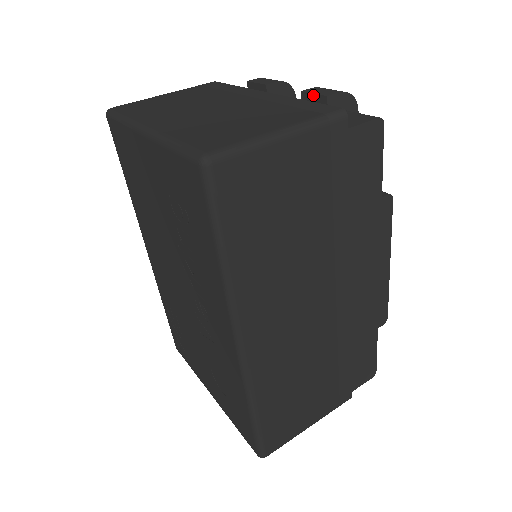
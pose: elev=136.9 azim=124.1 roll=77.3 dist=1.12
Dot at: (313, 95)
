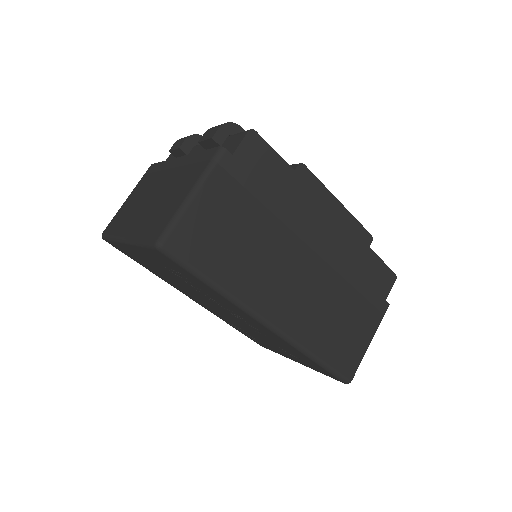
Dot at: (205, 141)
